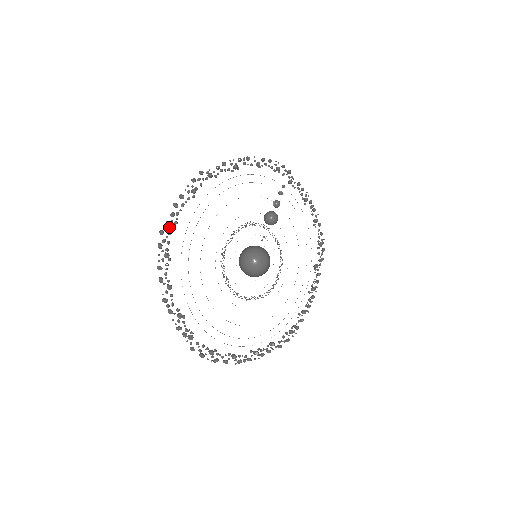
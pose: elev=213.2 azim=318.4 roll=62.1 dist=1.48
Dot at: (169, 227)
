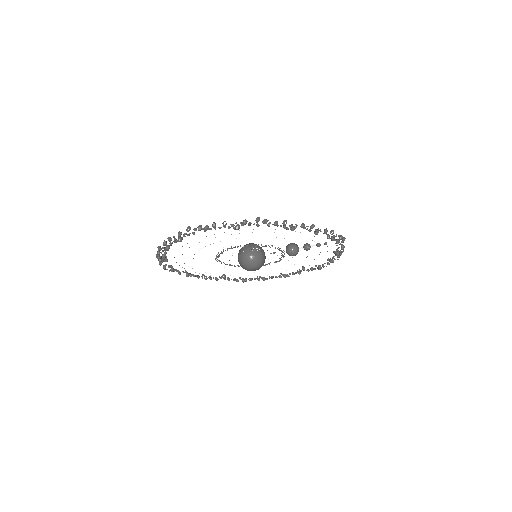
Dot at: (198, 229)
